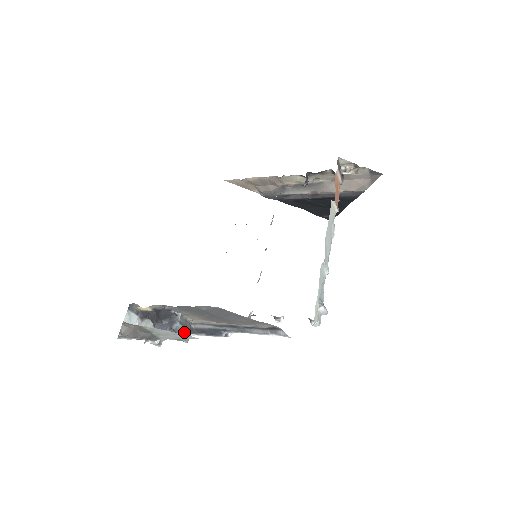
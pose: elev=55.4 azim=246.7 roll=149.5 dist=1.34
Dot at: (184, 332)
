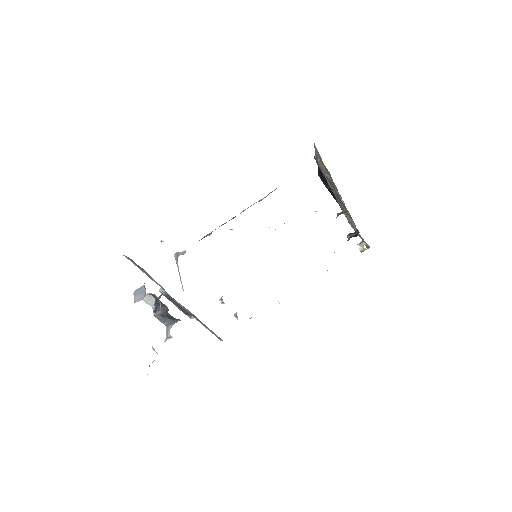
Dot at: occluded
